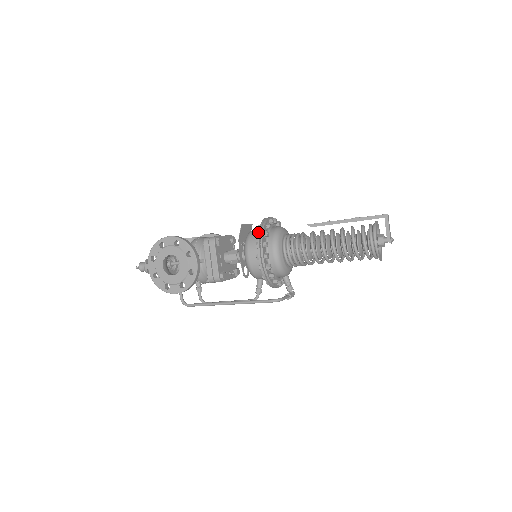
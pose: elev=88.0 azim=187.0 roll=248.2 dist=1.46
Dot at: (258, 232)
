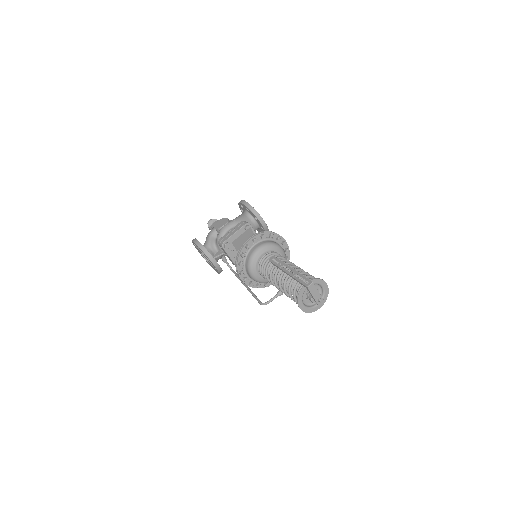
Dot at: (235, 262)
